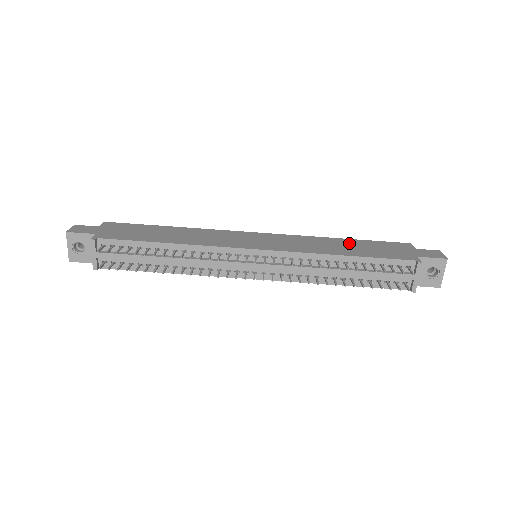
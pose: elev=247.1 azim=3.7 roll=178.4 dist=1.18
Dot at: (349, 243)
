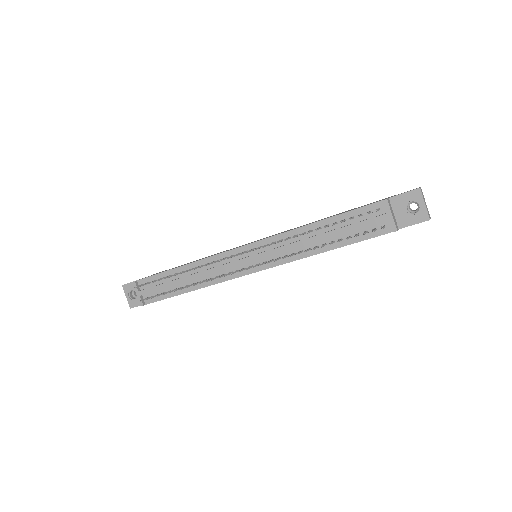
Dot at: occluded
